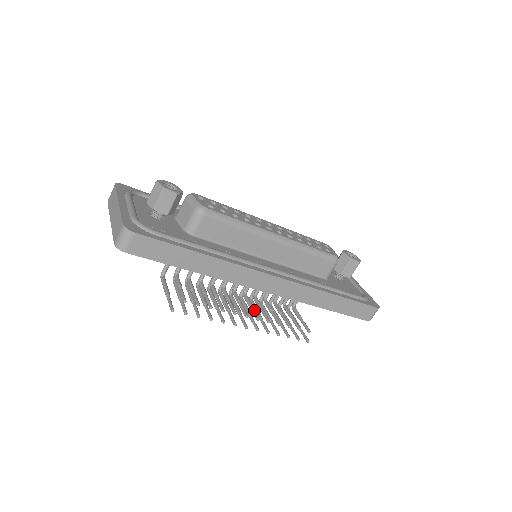
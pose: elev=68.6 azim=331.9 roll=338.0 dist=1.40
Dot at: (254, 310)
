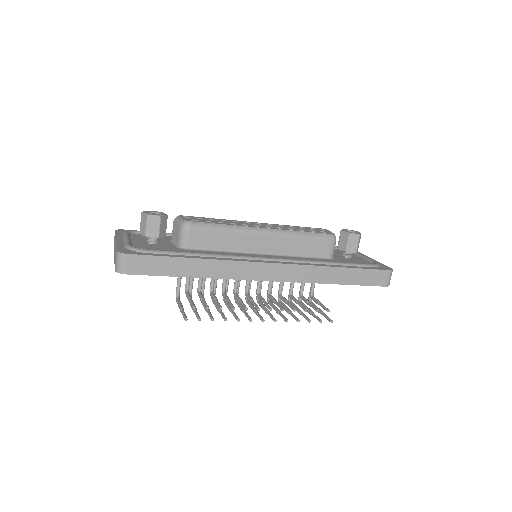
Dot at: (267, 304)
